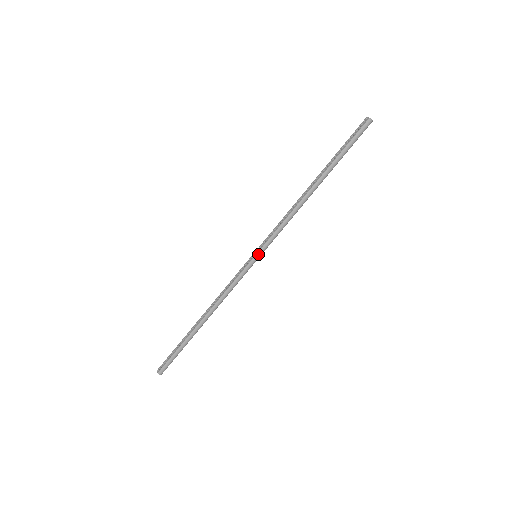
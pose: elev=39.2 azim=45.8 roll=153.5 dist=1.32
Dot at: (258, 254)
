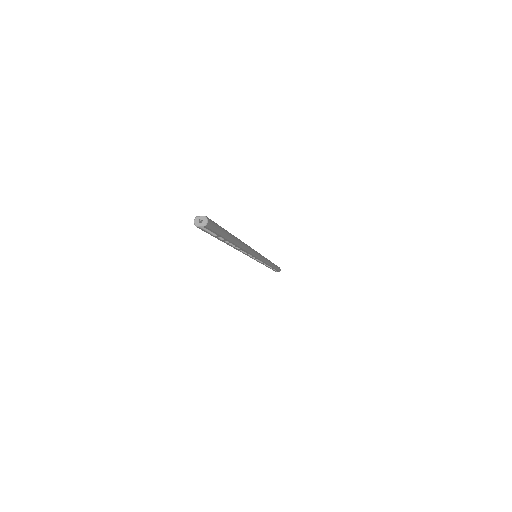
Dot at: (260, 254)
